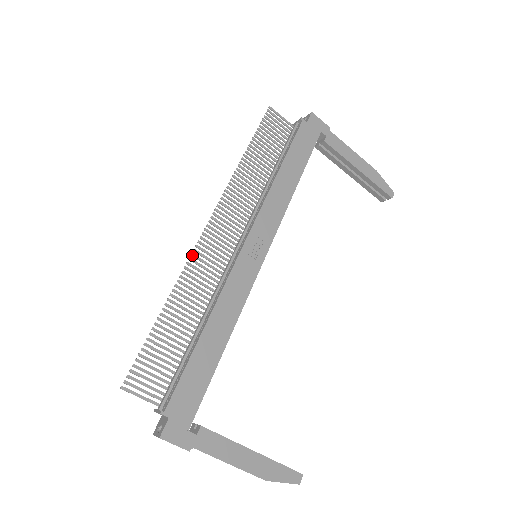
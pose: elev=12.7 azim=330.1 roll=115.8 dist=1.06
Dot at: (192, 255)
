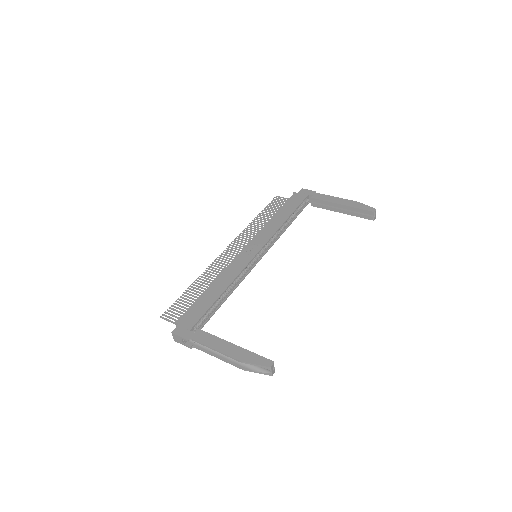
Dot at: (214, 261)
